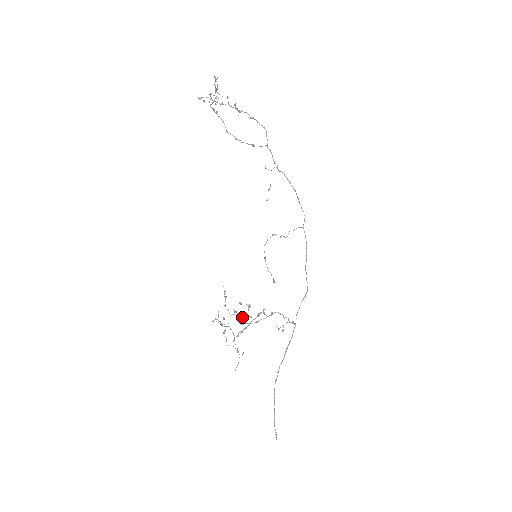
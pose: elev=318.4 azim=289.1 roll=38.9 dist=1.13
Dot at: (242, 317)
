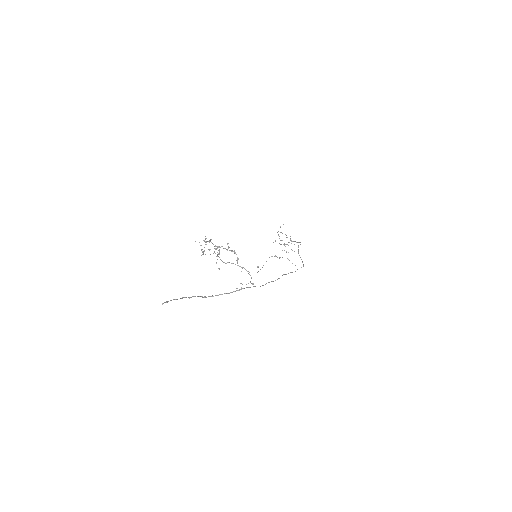
Dot at: (218, 268)
